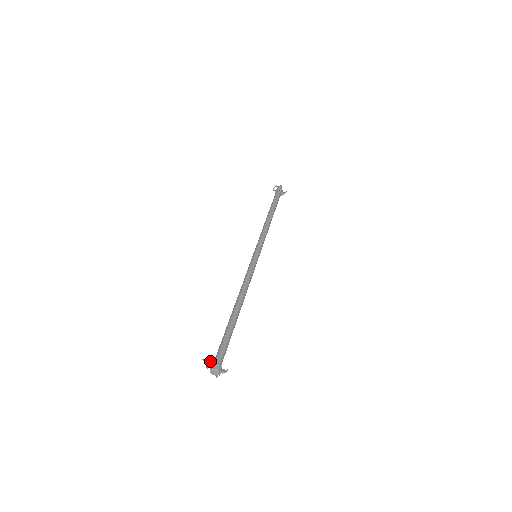
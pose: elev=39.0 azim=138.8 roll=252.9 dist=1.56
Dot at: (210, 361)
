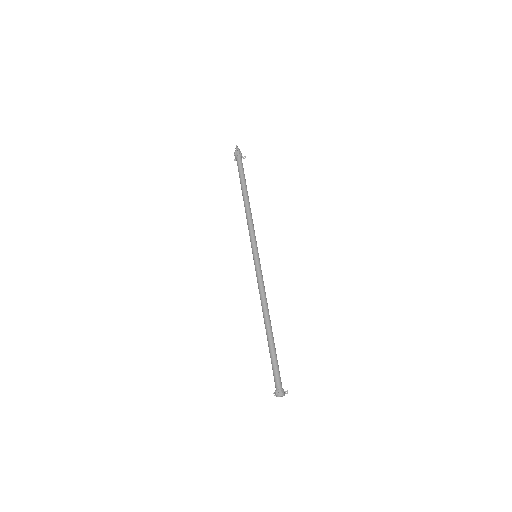
Dot at: (281, 391)
